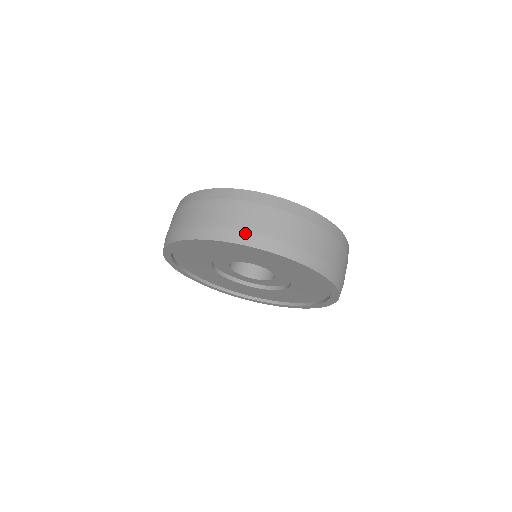
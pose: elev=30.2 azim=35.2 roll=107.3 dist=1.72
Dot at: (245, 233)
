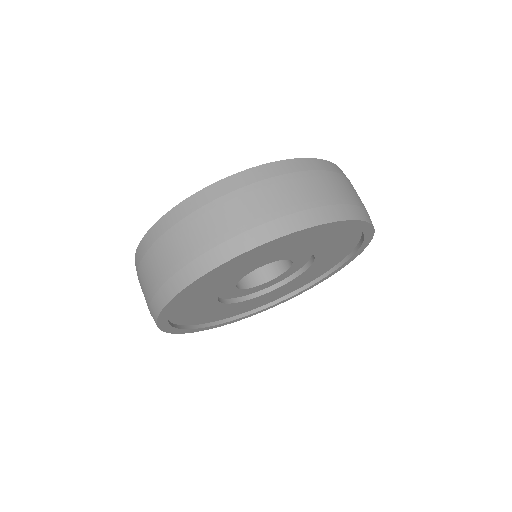
Dot at: (344, 206)
